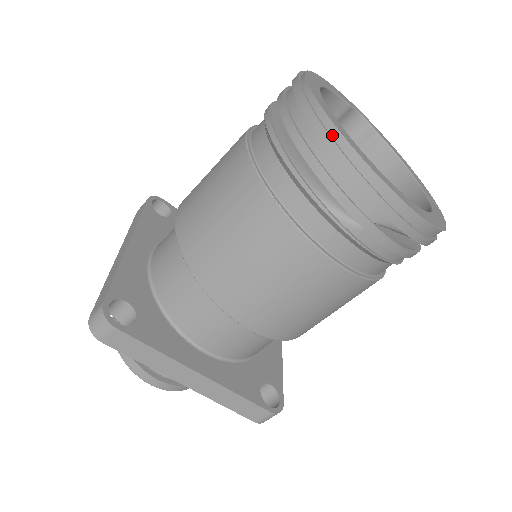
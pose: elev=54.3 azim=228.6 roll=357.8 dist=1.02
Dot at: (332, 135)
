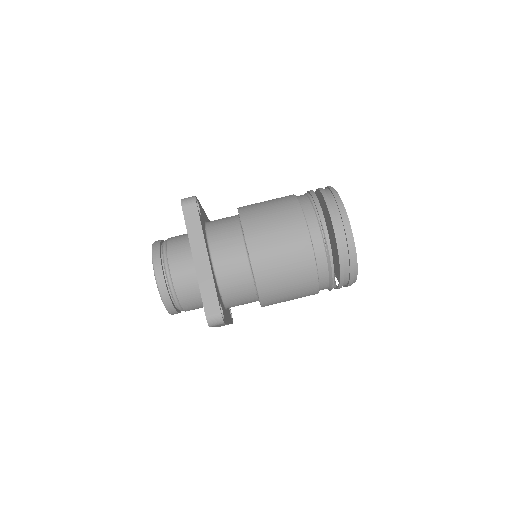
Dot at: (354, 266)
